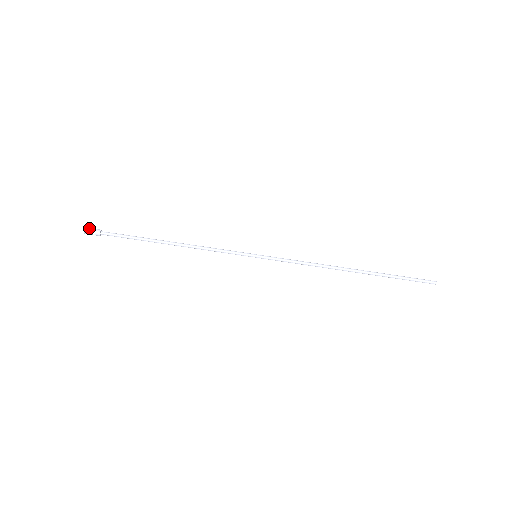
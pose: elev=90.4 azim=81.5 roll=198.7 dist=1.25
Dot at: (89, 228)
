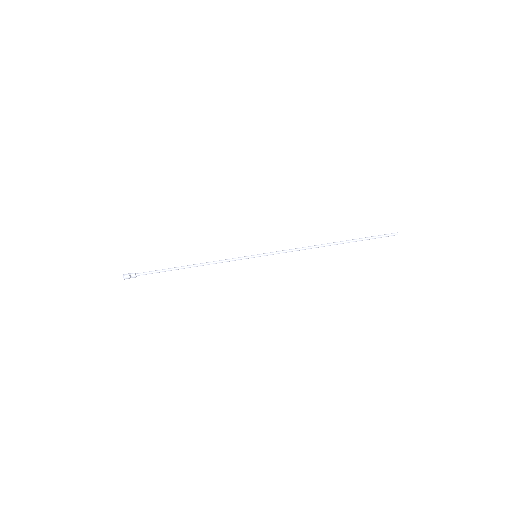
Dot at: (126, 275)
